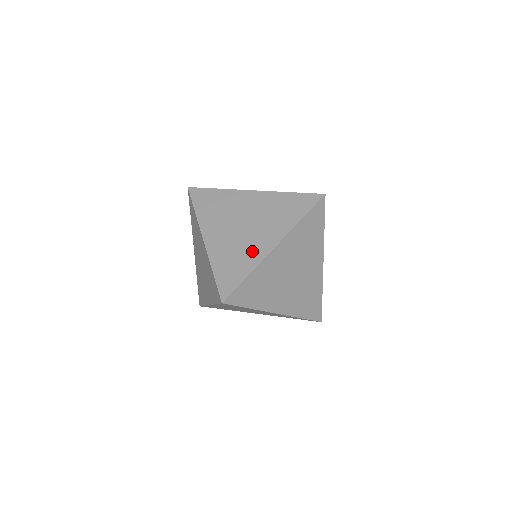
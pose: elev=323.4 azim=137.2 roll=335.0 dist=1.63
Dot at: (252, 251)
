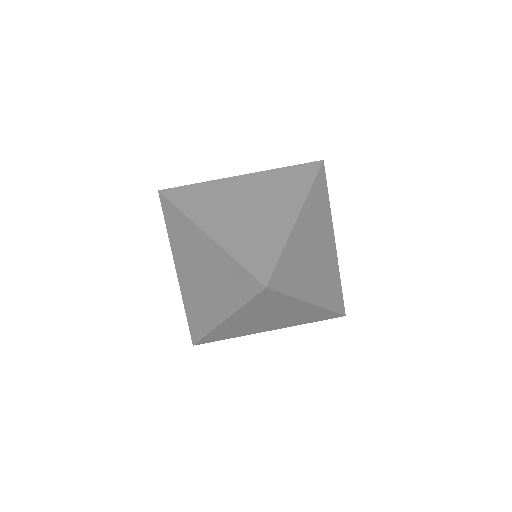
Dot at: (207, 312)
